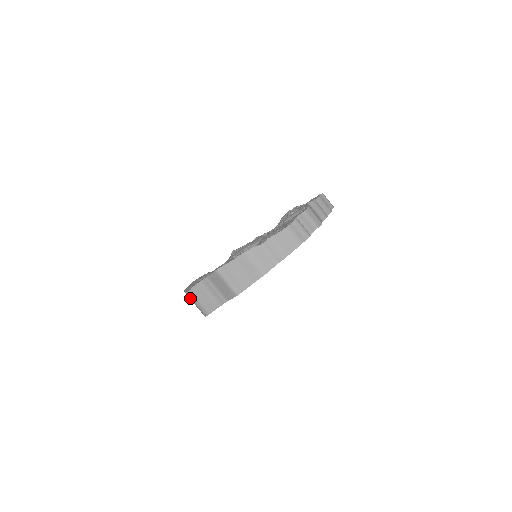
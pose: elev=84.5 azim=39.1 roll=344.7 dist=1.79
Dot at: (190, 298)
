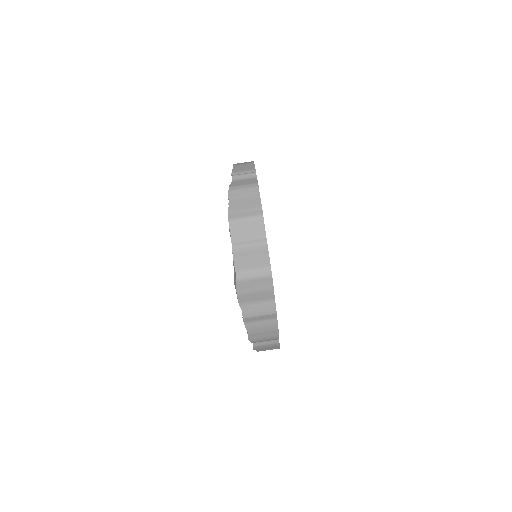
Dot at: (244, 279)
